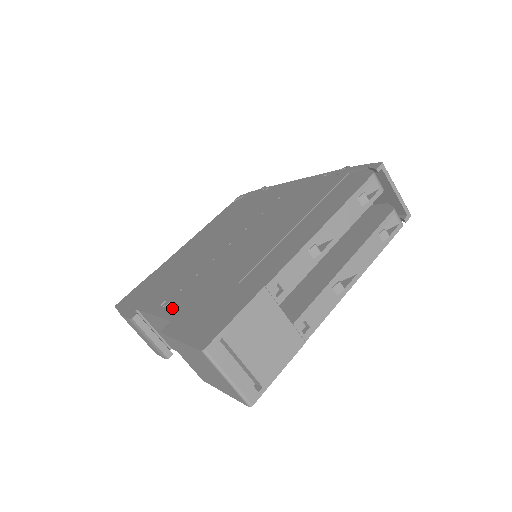
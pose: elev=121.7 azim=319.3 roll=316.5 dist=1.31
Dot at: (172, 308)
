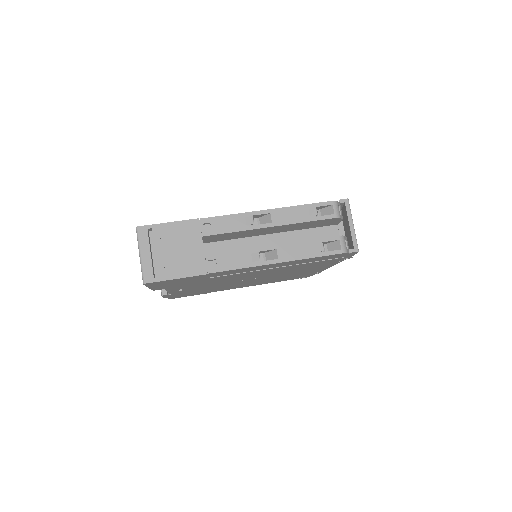
Dot at: occluded
